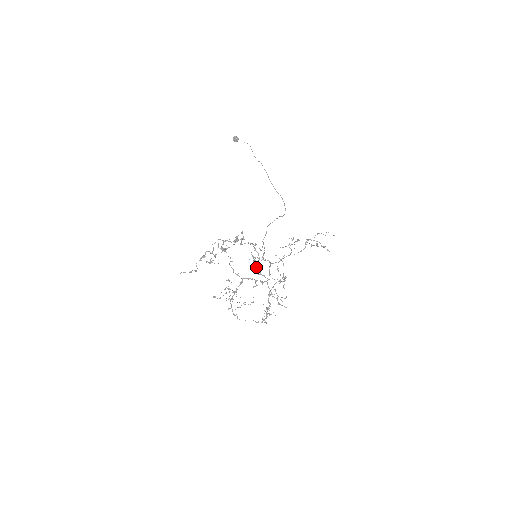
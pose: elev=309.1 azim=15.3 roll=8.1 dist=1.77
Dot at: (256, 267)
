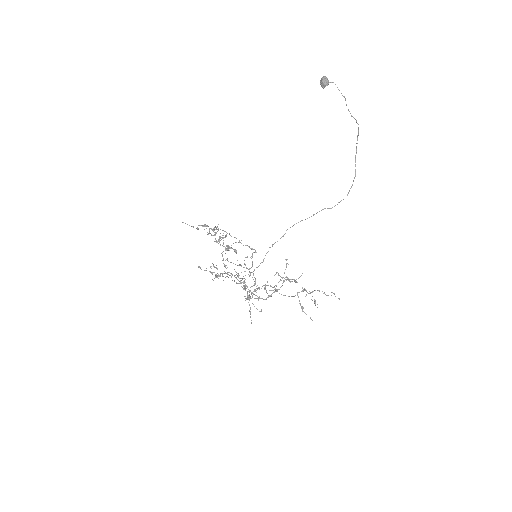
Dot at: (239, 278)
